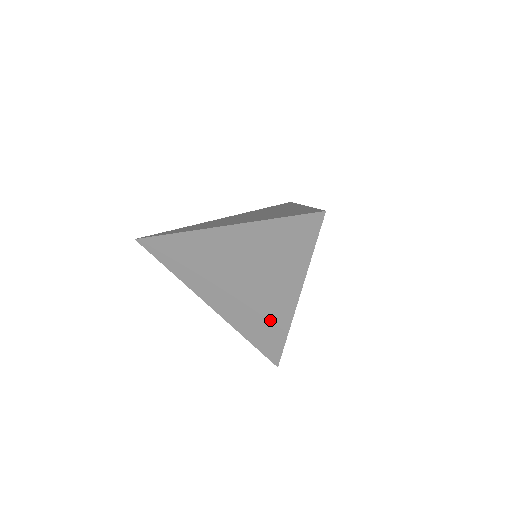
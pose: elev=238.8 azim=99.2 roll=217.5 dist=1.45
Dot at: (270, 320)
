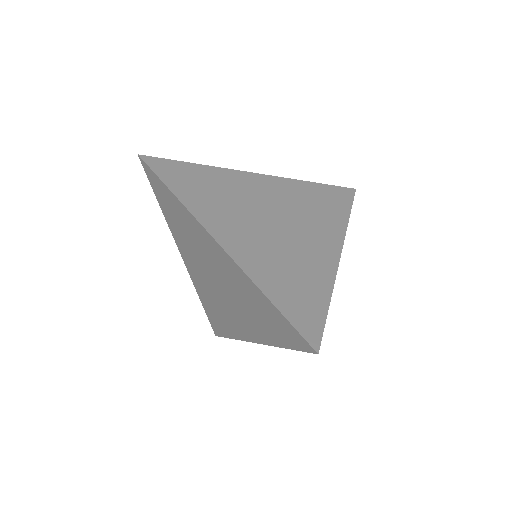
Dot at: (225, 320)
